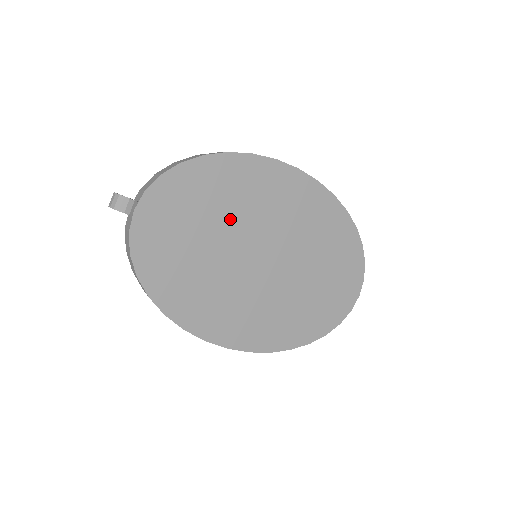
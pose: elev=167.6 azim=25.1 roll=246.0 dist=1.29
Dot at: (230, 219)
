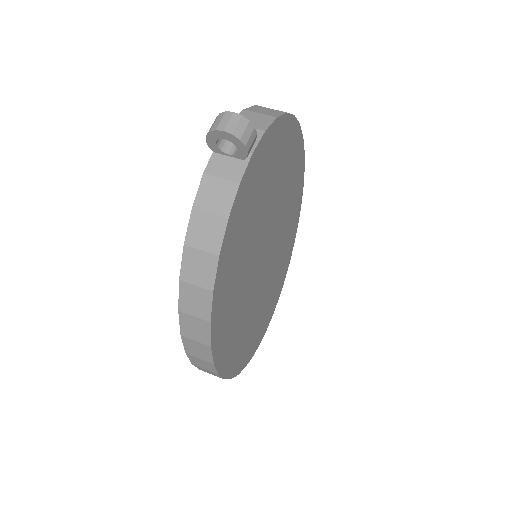
Dot at: (274, 204)
